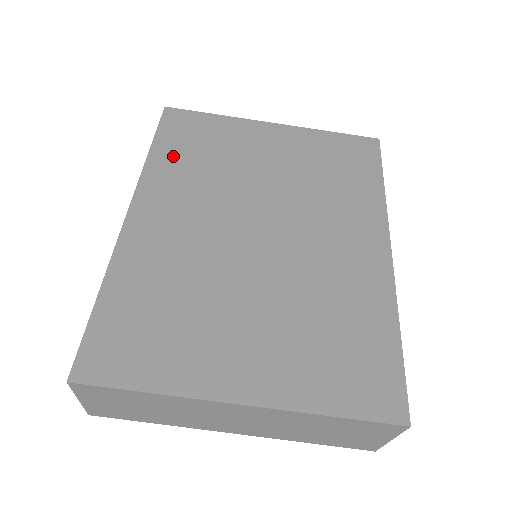
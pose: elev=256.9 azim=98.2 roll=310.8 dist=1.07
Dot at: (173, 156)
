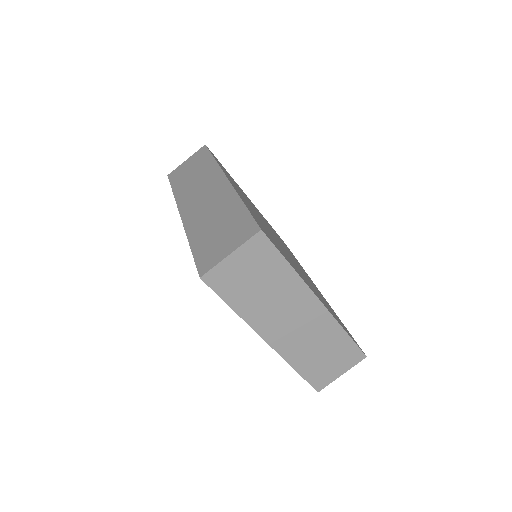
Dot at: occluded
